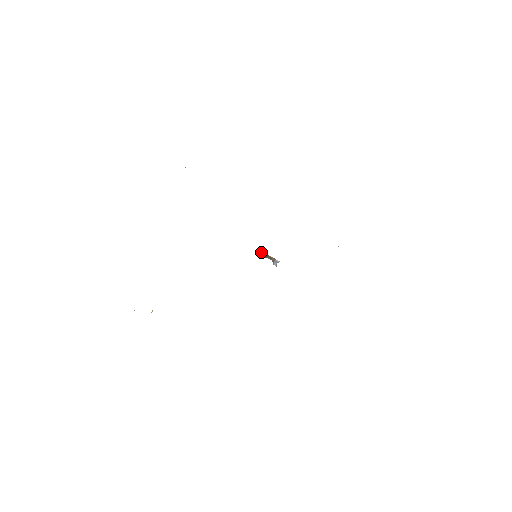
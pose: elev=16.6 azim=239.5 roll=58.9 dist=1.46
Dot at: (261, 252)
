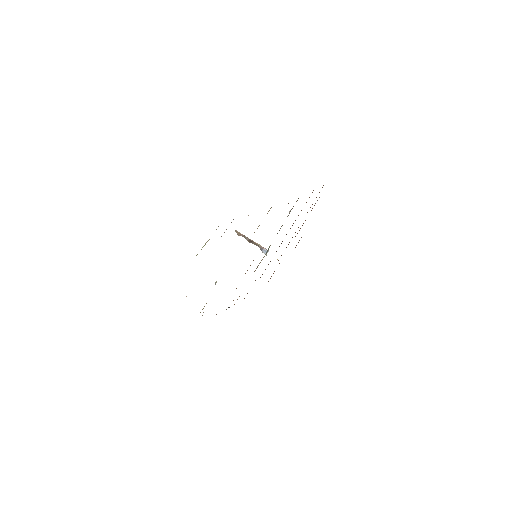
Dot at: (242, 235)
